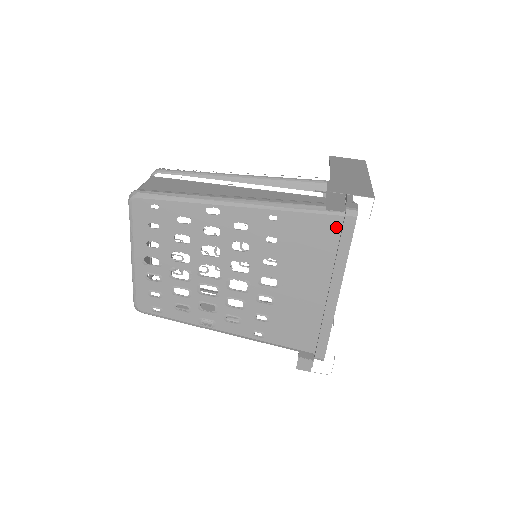
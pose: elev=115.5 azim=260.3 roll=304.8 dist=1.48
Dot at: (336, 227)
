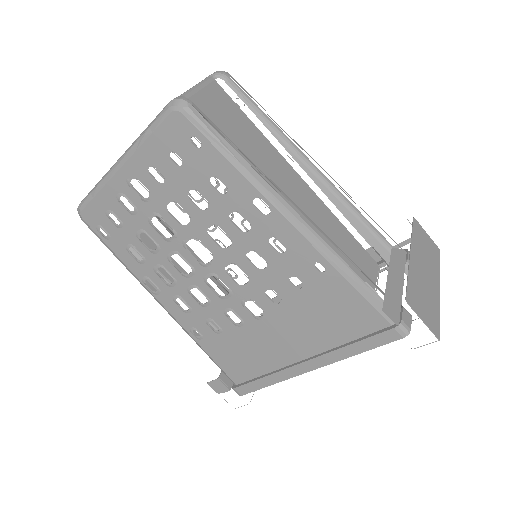
Dot at: (373, 326)
